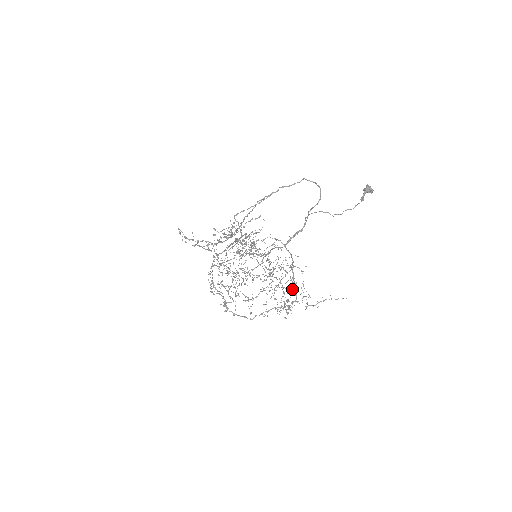
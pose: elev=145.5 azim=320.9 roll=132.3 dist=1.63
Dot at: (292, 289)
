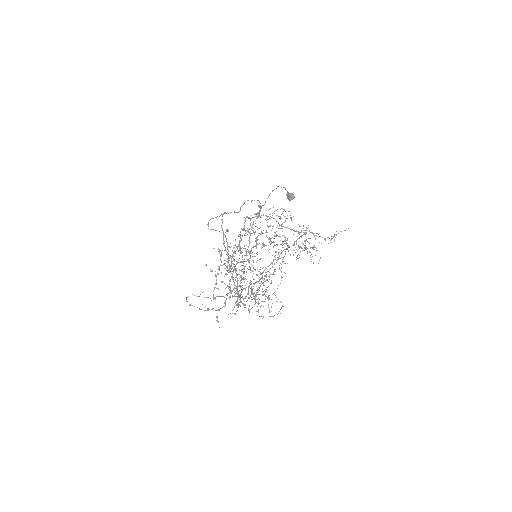
Dot at: occluded
